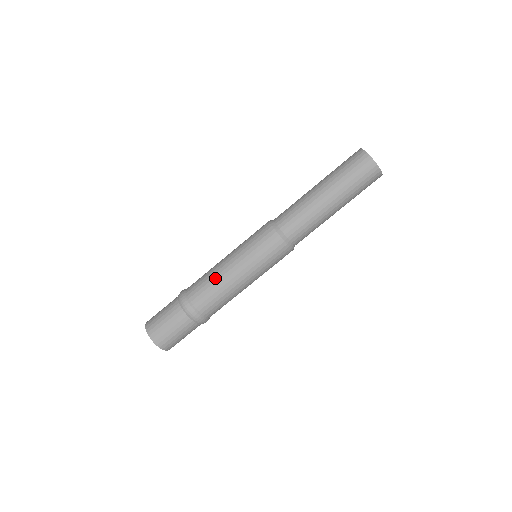
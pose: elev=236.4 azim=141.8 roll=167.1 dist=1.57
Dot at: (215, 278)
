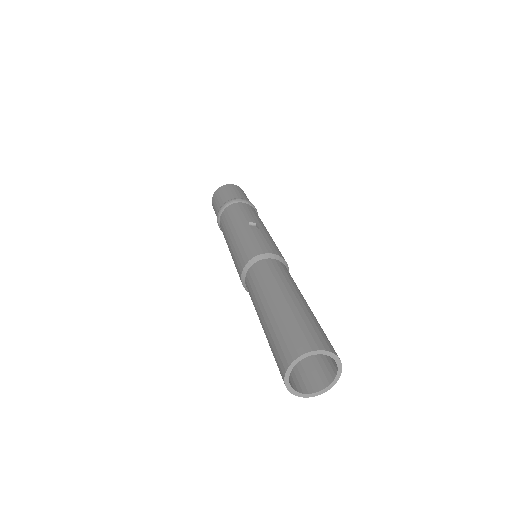
Dot at: occluded
